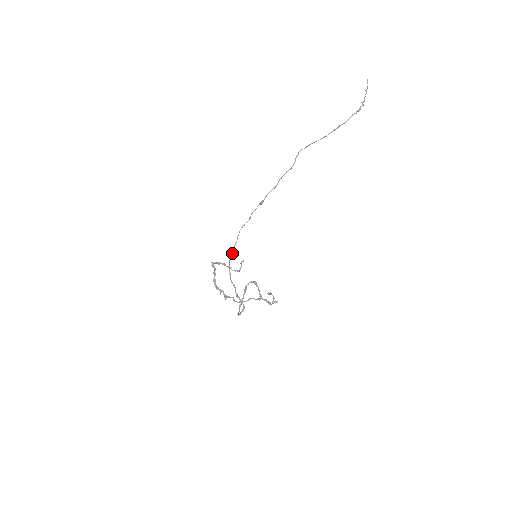
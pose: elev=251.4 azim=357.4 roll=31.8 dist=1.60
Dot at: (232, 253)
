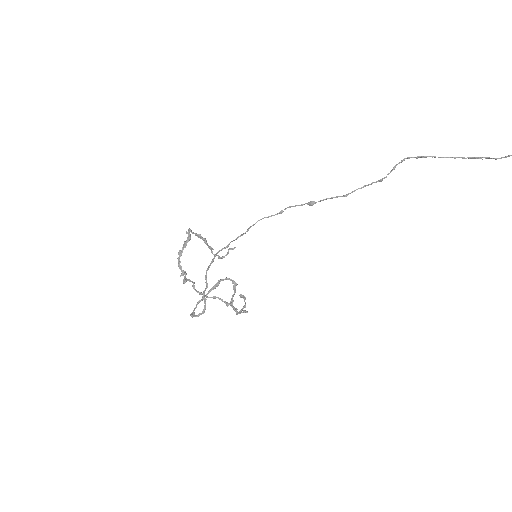
Dot at: (229, 244)
